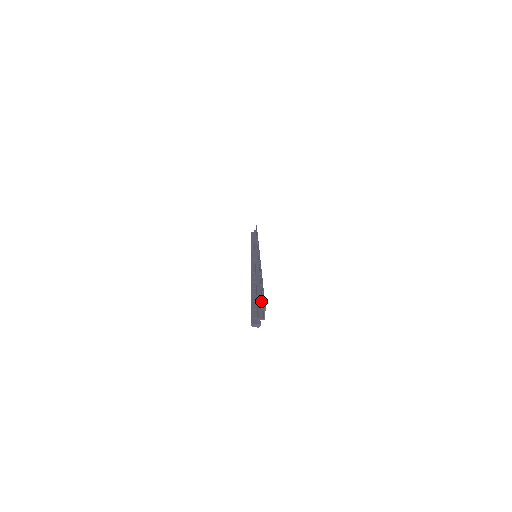
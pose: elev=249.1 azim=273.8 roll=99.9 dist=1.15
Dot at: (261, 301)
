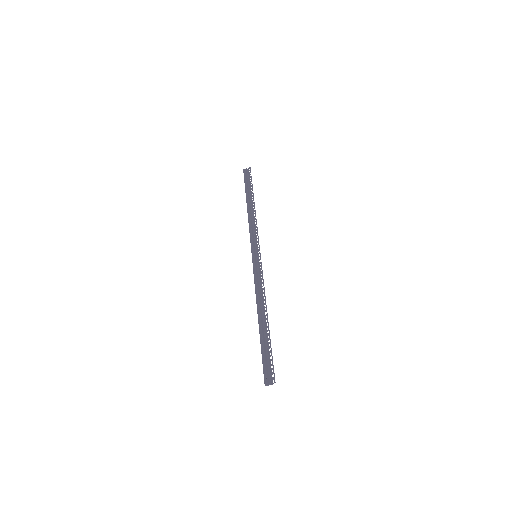
Dot at: (268, 357)
